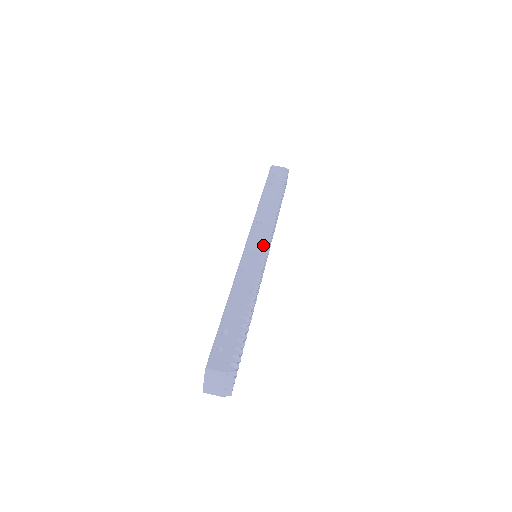
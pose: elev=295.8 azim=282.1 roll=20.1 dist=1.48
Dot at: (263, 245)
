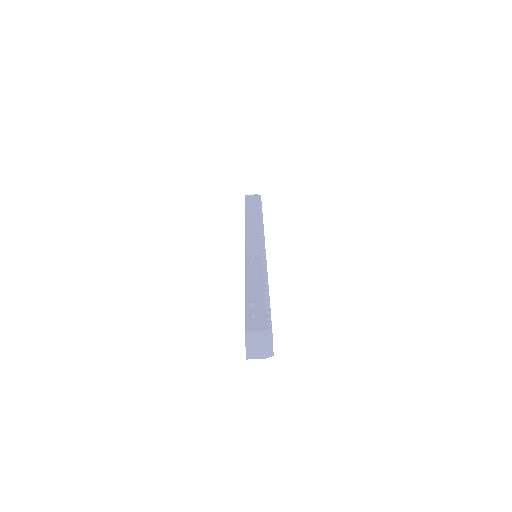
Dot at: (260, 244)
